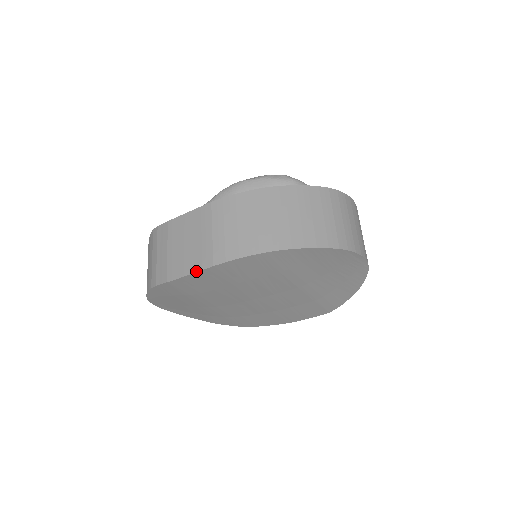
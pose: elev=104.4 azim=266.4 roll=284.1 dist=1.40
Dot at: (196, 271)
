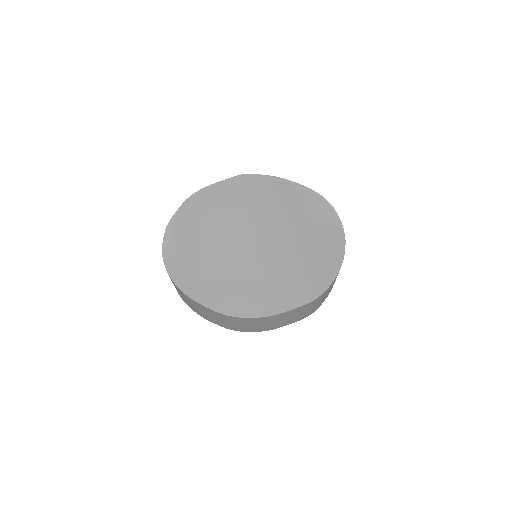
Dot at: (227, 179)
